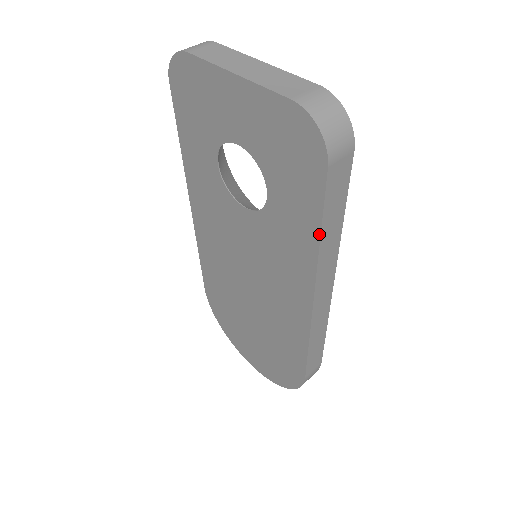
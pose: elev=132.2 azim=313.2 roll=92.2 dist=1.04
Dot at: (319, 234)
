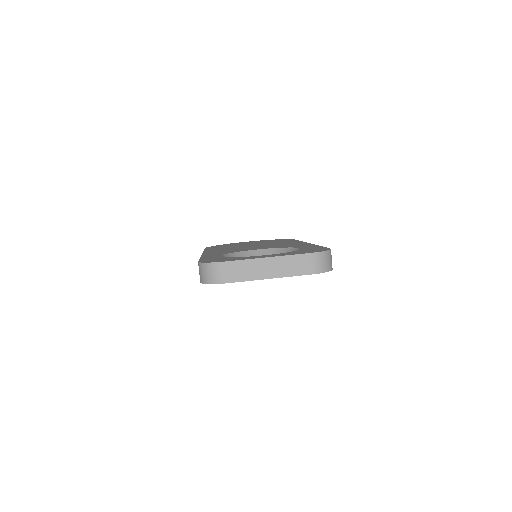
Dot at: occluded
